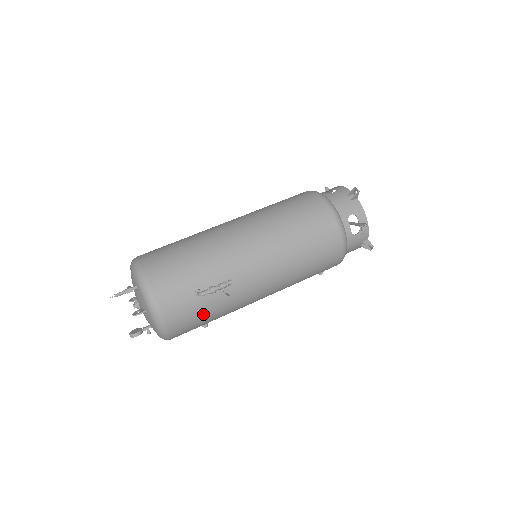
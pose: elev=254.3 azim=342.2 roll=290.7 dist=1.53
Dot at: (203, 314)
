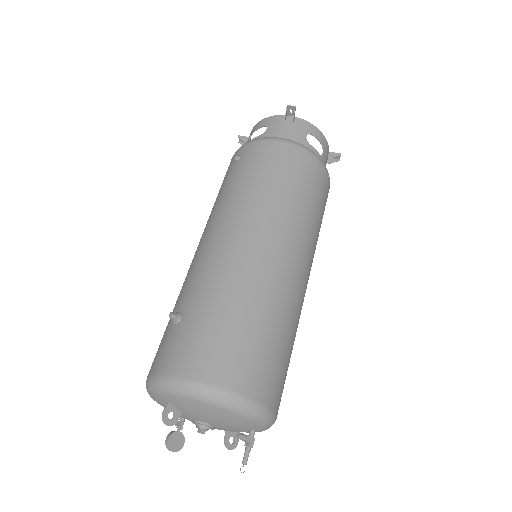
Dot at: occluded
